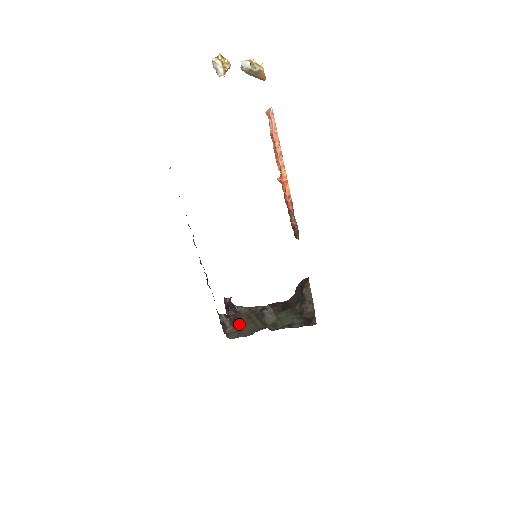
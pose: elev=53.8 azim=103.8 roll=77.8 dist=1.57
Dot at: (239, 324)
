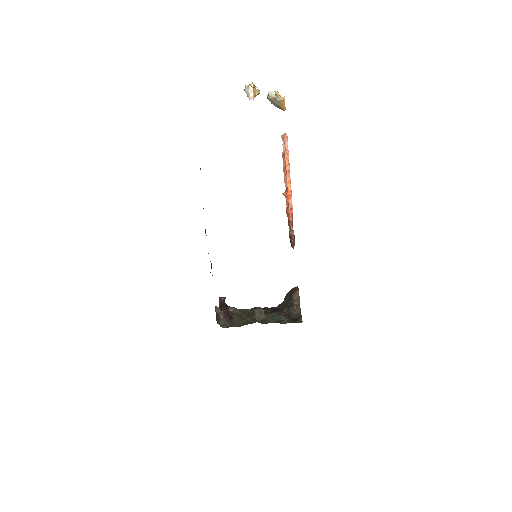
Dot at: (231, 318)
